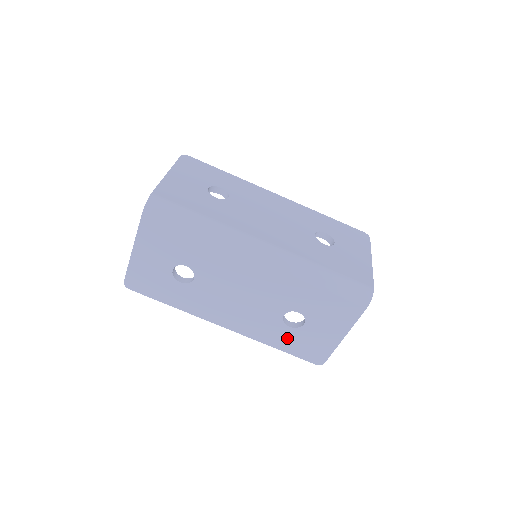
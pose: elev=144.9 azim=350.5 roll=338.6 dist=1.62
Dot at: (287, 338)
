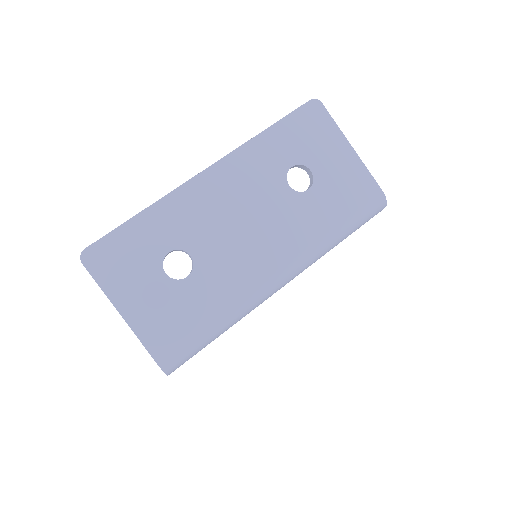
Dot at: occluded
